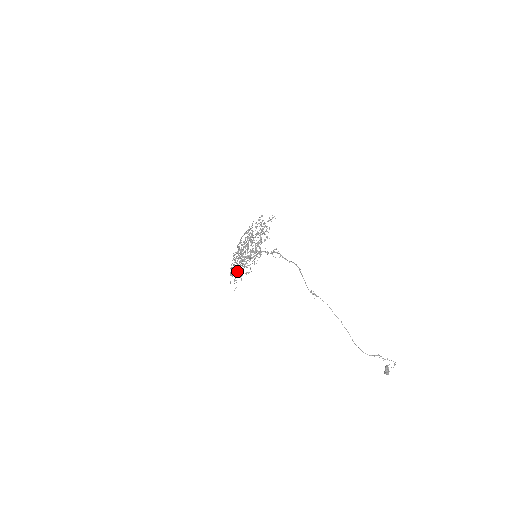
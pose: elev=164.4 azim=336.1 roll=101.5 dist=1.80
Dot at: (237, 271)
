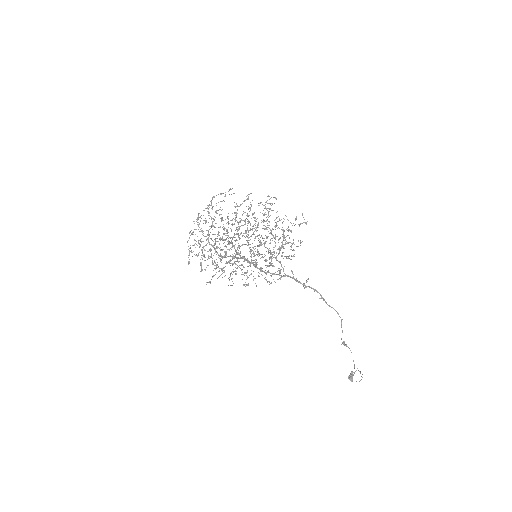
Dot at: (214, 261)
